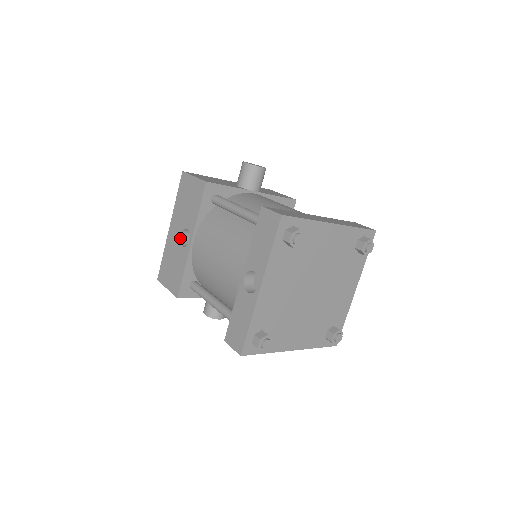
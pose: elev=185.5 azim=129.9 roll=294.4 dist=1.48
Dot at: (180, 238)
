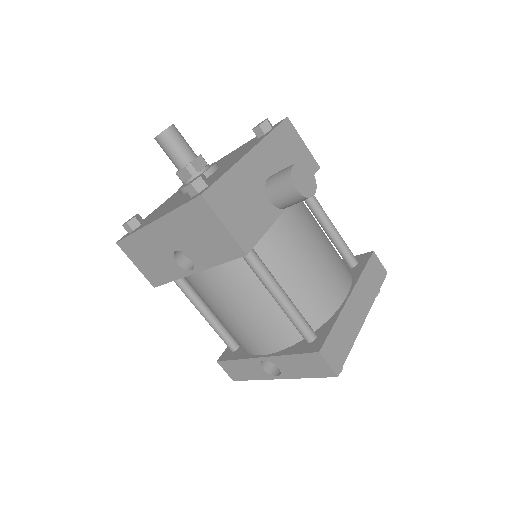
Dot at: (173, 252)
